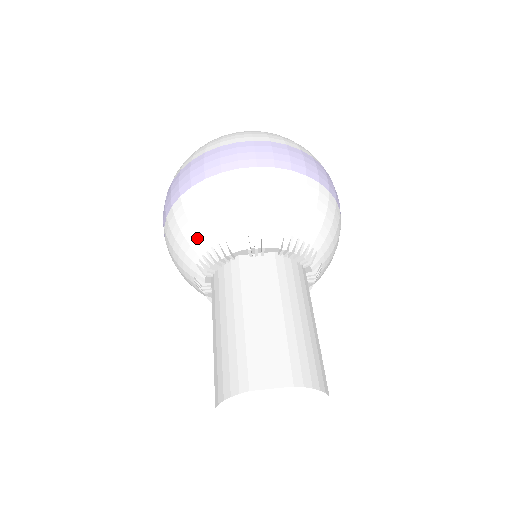
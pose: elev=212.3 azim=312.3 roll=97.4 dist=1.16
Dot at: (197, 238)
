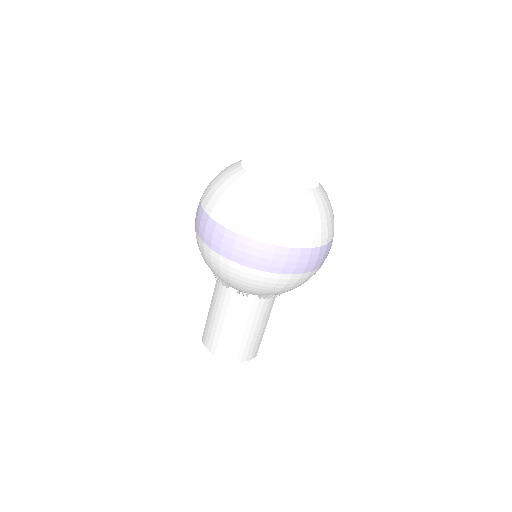
Dot at: occluded
